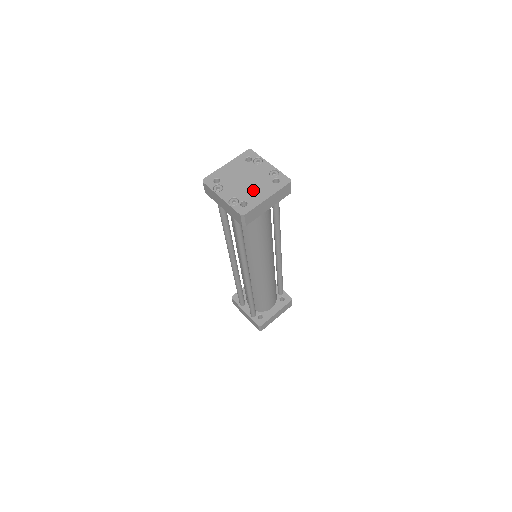
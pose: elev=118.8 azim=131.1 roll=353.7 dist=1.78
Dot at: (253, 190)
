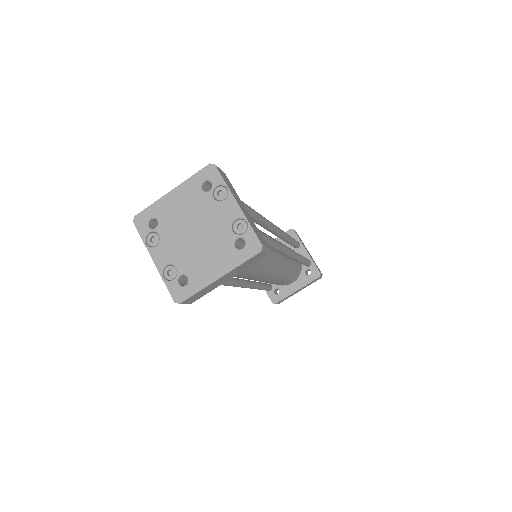
Dot at: (201, 256)
